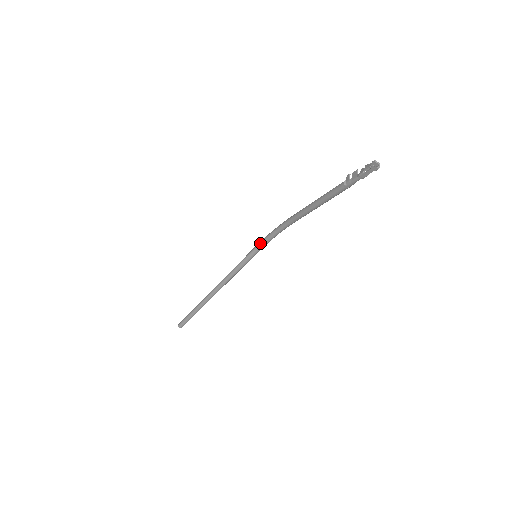
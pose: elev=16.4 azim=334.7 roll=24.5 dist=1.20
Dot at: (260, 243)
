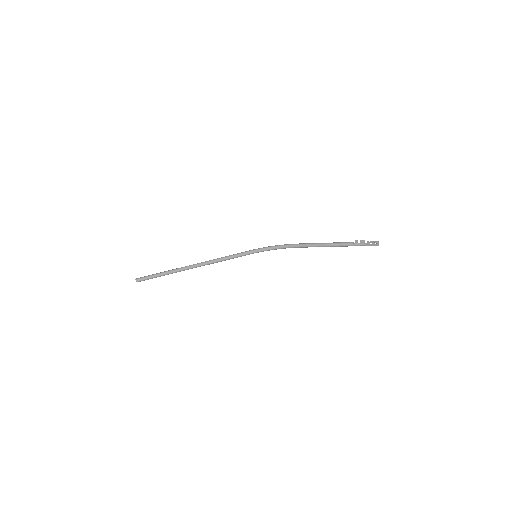
Dot at: (261, 249)
